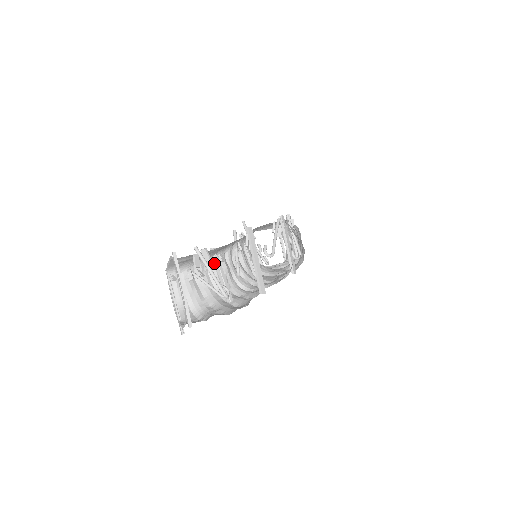
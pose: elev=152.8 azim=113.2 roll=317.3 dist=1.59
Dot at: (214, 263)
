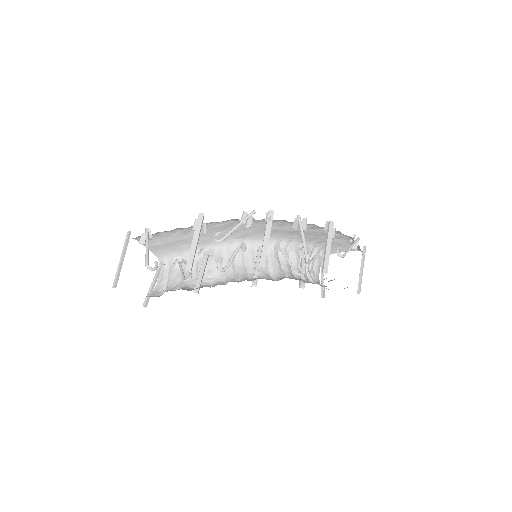
Dot at: (198, 255)
